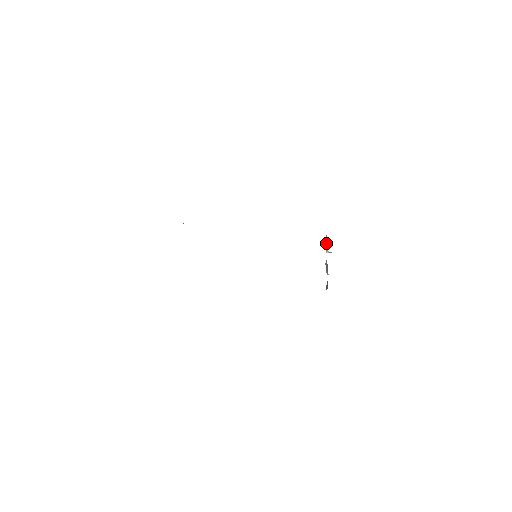
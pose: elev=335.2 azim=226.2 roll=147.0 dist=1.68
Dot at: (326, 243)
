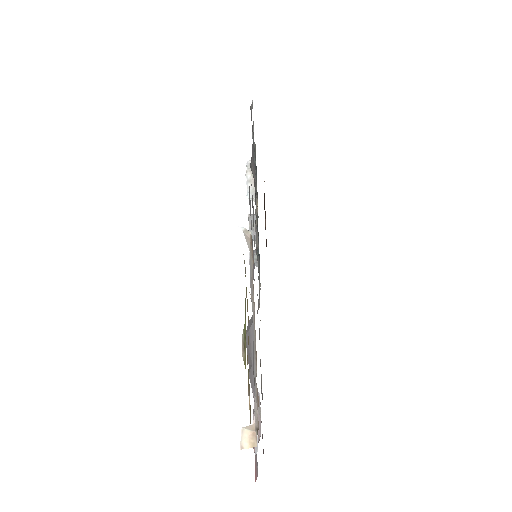
Dot at: (250, 181)
